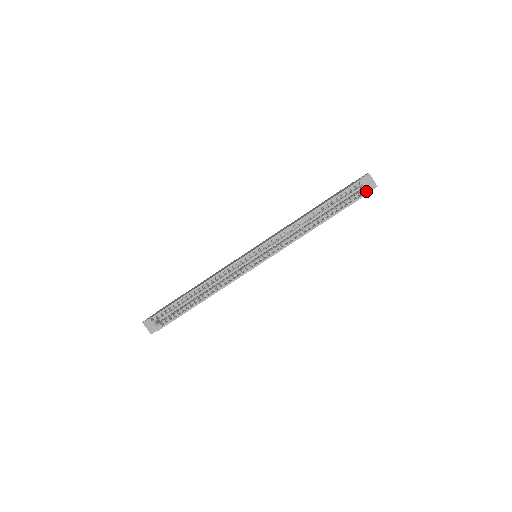
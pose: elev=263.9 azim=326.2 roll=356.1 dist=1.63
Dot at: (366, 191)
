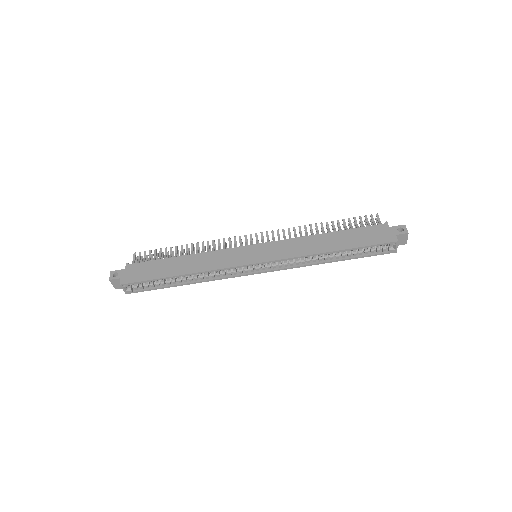
Dot at: (395, 250)
